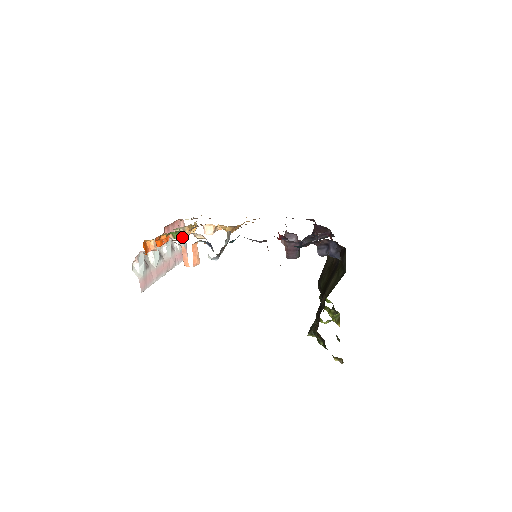
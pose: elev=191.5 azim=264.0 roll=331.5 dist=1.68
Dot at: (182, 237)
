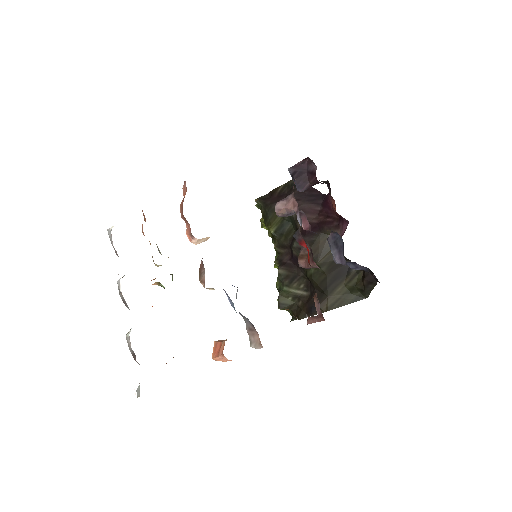
Dot at: occluded
